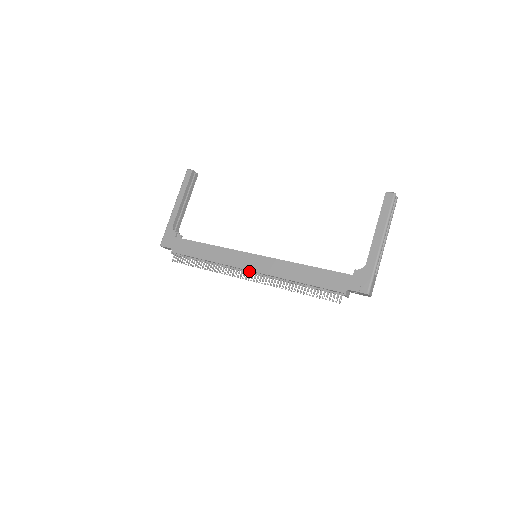
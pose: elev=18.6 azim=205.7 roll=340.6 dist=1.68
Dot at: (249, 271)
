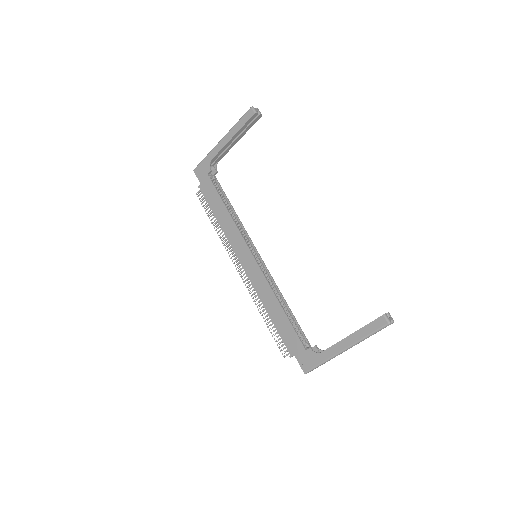
Dot at: occluded
